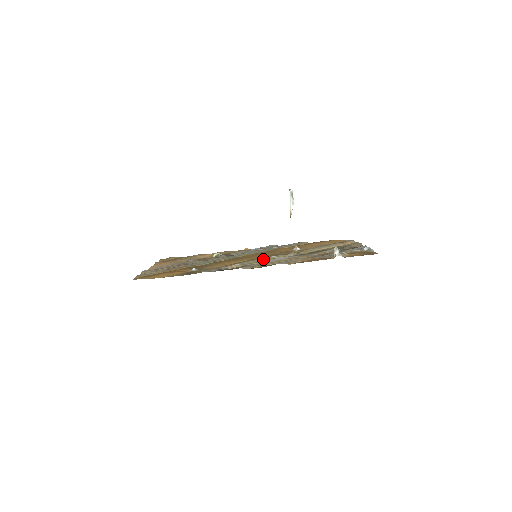
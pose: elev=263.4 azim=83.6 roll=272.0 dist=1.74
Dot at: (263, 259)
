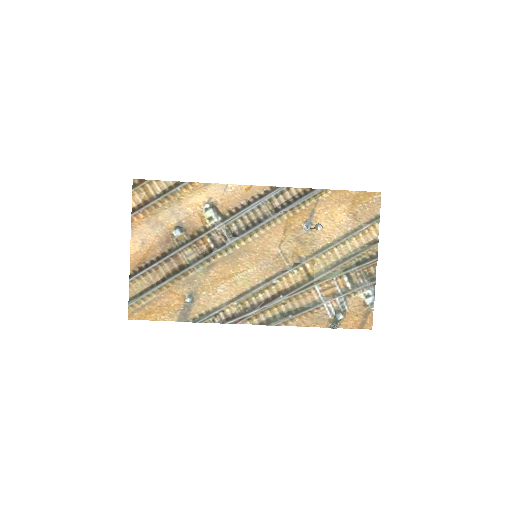
Dot at: (262, 289)
